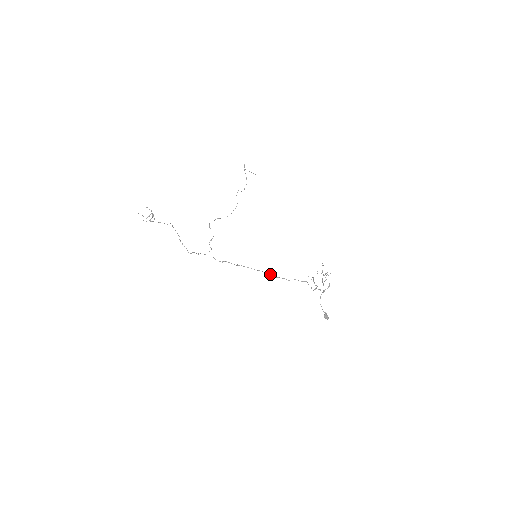
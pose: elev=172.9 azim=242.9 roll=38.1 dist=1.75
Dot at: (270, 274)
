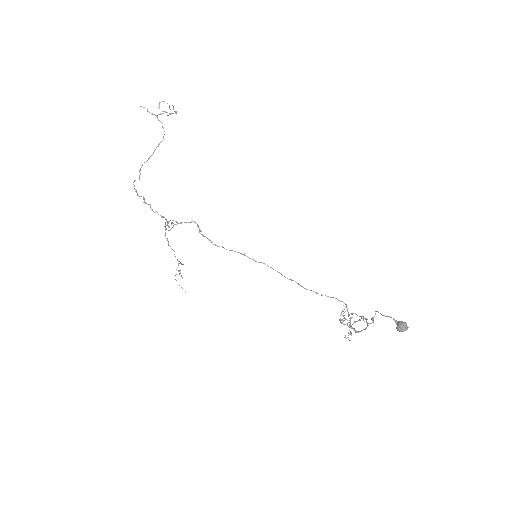
Dot at: (282, 275)
